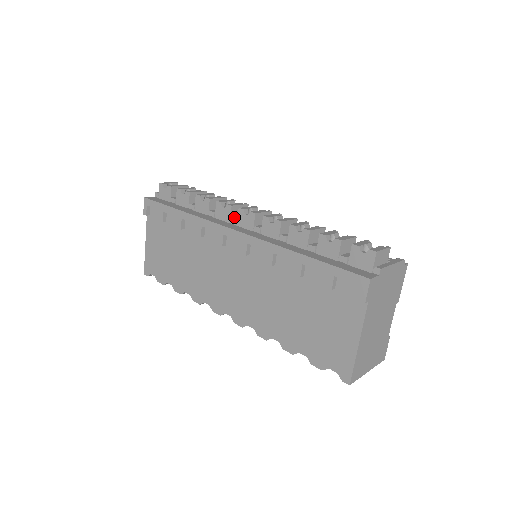
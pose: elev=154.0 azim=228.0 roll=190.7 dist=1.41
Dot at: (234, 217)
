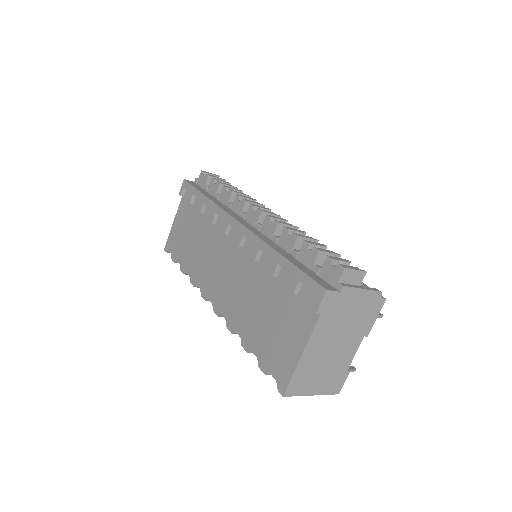
Dot at: (246, 212)
